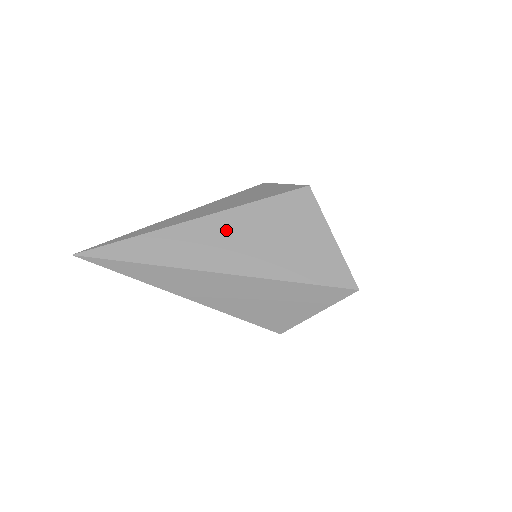
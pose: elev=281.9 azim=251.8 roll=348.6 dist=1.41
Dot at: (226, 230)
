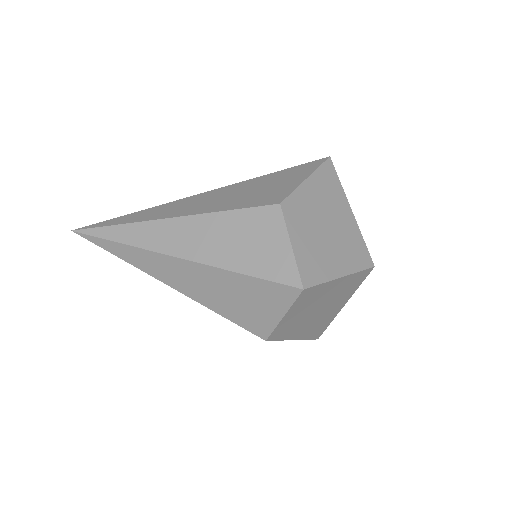
Dot at: occluded
